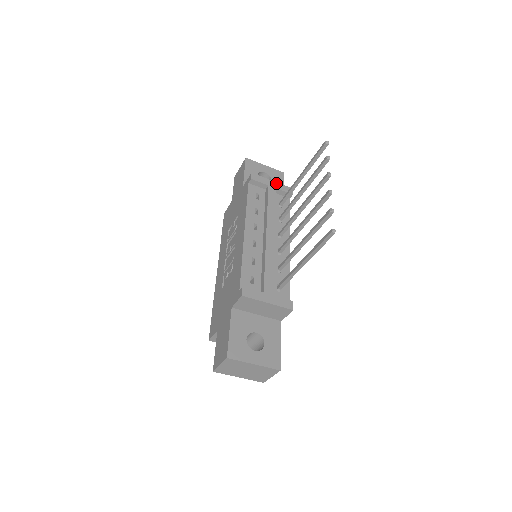
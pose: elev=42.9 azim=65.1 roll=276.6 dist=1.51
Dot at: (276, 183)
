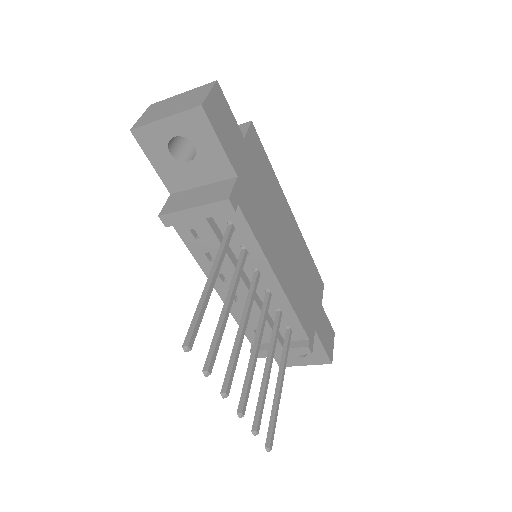
Dot at: (199, 209)
